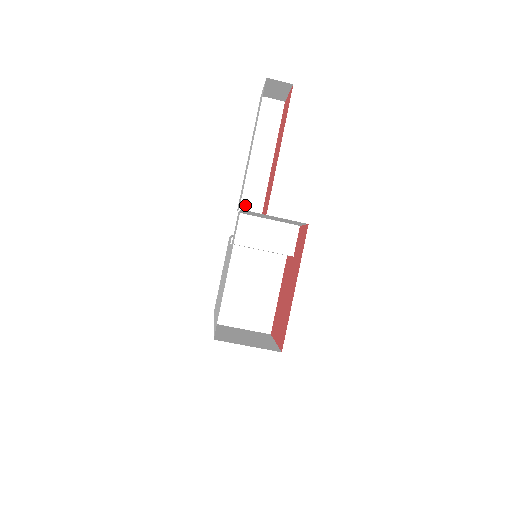
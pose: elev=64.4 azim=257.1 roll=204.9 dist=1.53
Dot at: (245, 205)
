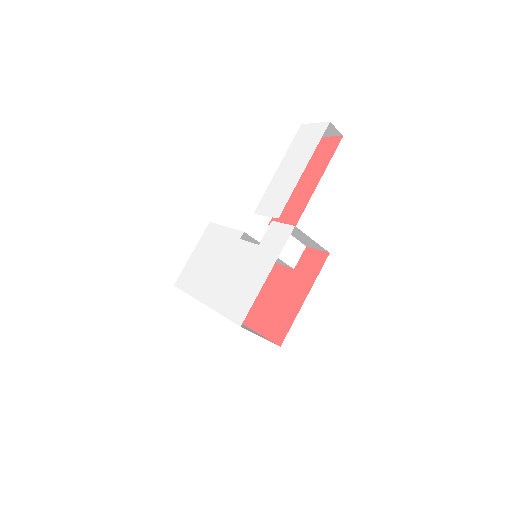
Dot at: occluded
